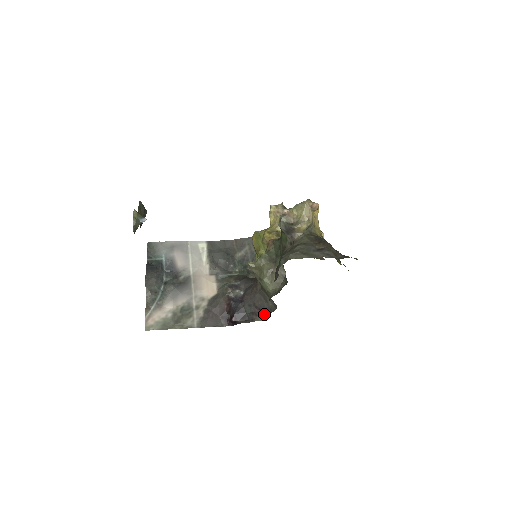
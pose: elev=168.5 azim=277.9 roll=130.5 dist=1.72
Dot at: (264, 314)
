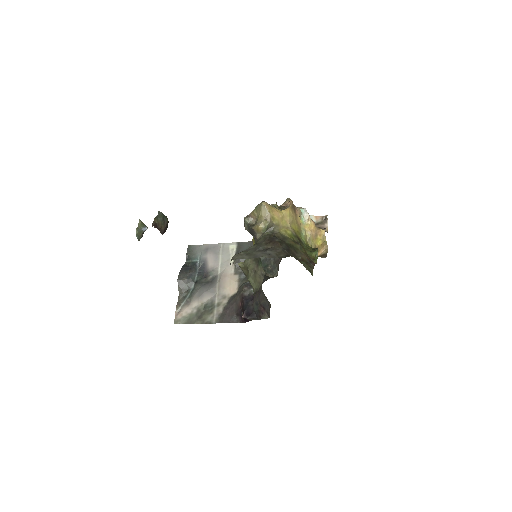
Dot at: (267, 312)
